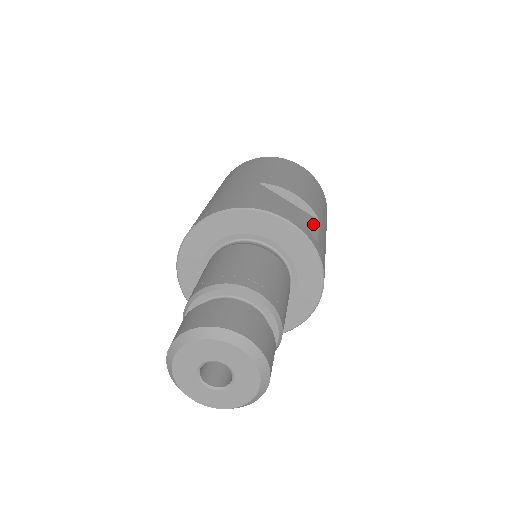
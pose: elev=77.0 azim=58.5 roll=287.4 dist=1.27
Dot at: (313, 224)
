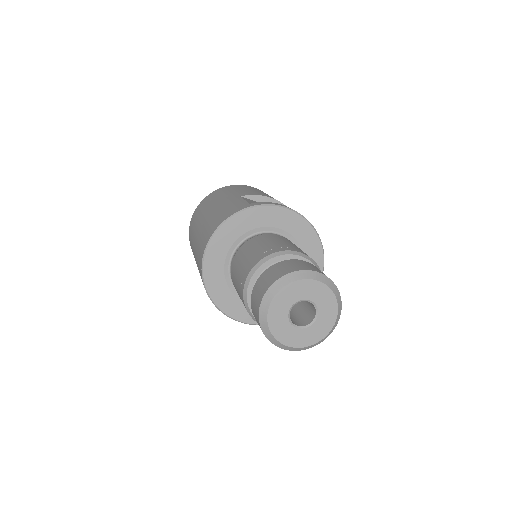
Dot at: occluded
